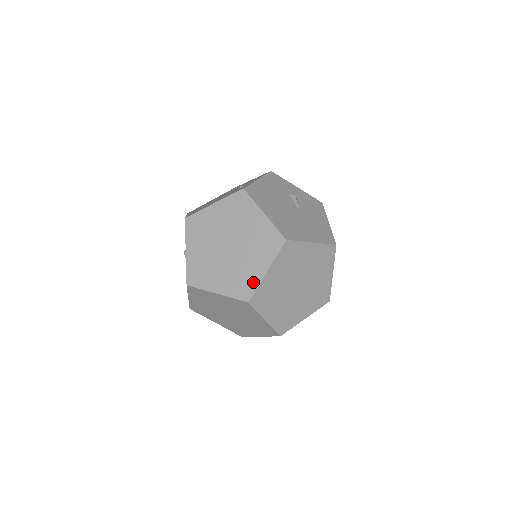
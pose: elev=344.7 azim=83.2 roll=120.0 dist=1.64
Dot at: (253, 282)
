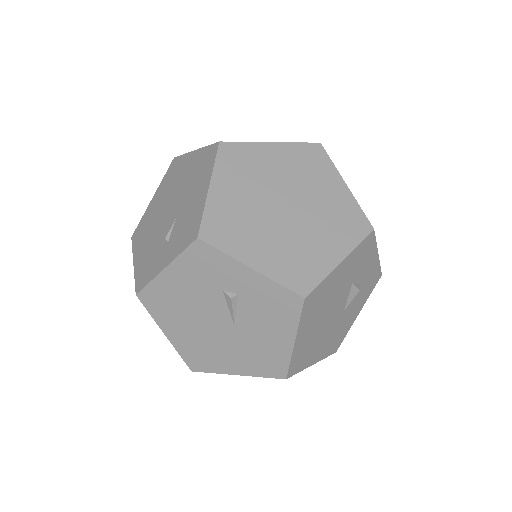
Dot at: occluded
